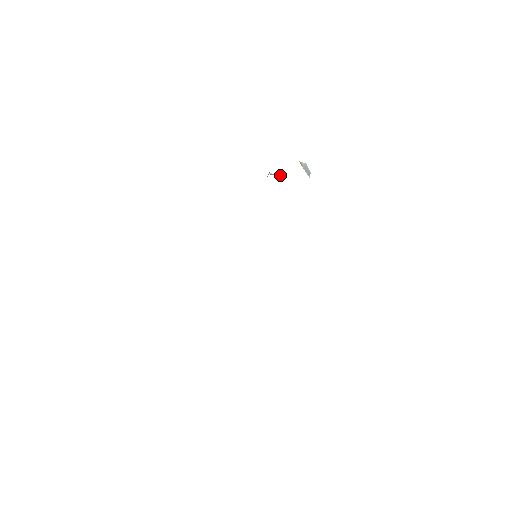
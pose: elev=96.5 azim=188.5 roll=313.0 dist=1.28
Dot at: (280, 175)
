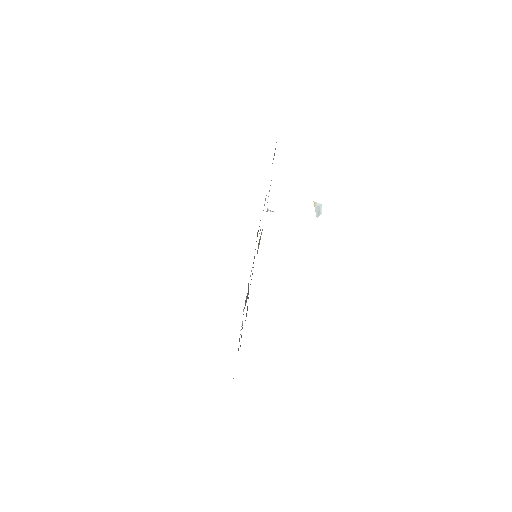
Dot at: occluded
